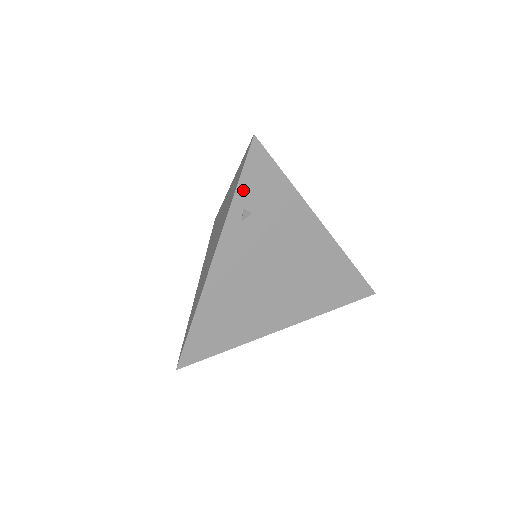
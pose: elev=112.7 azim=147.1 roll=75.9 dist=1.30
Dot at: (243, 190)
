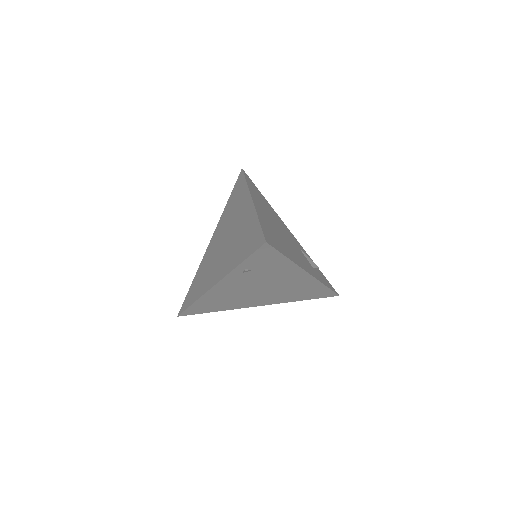
Dot at: (248, 262)
